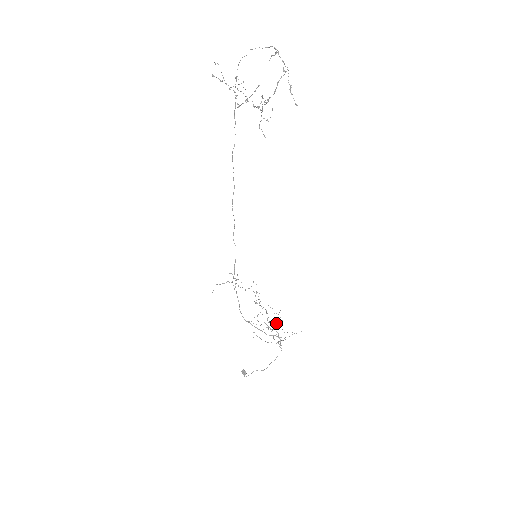
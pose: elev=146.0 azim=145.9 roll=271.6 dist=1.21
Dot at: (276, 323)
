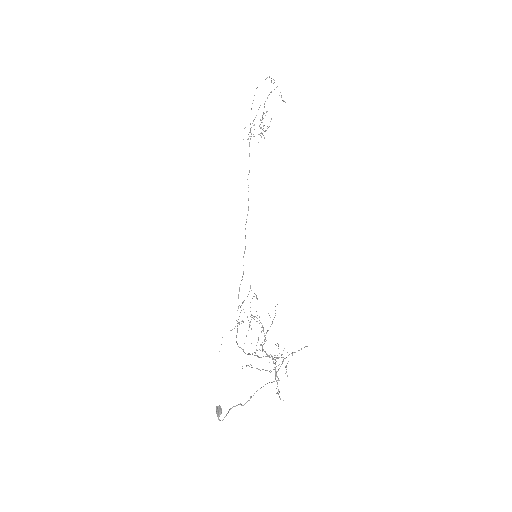
Dot at: occluded
